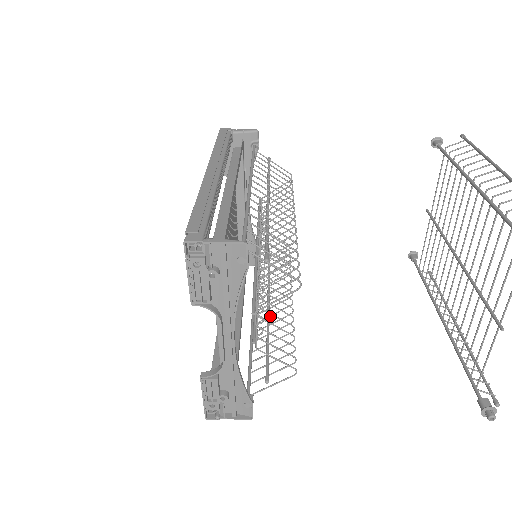
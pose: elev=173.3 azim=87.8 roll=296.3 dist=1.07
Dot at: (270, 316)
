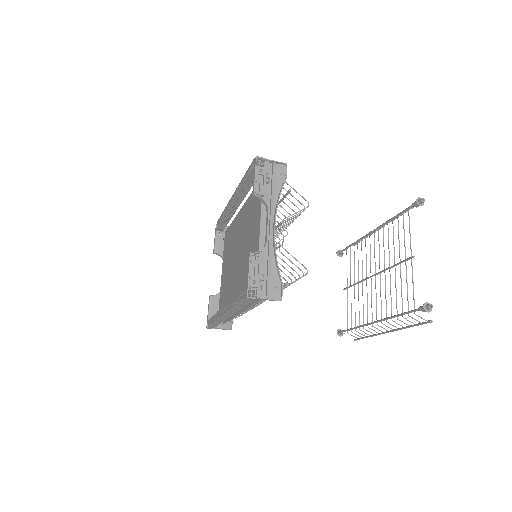
Dot at: occluded
